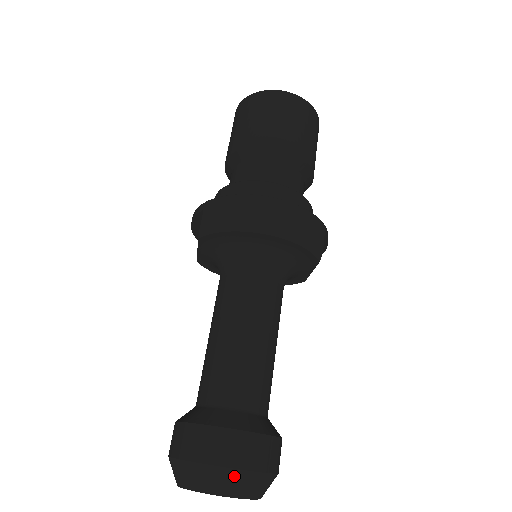
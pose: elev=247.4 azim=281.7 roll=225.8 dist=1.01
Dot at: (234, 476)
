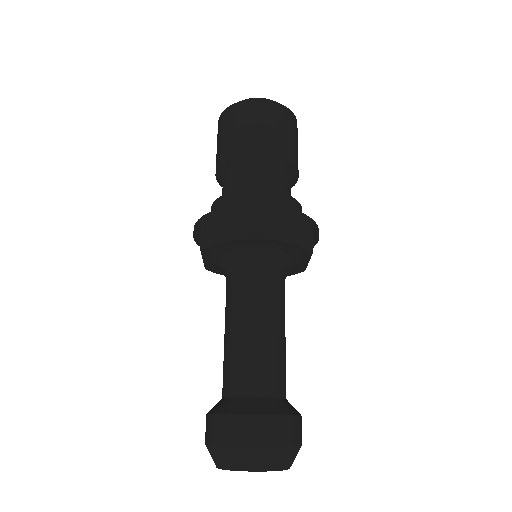
Dot at: (261, 453)
